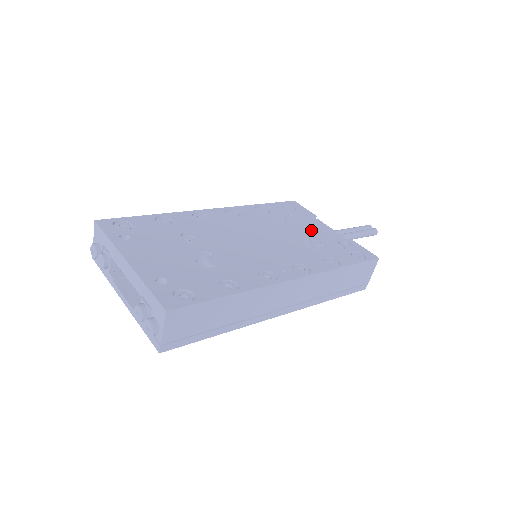
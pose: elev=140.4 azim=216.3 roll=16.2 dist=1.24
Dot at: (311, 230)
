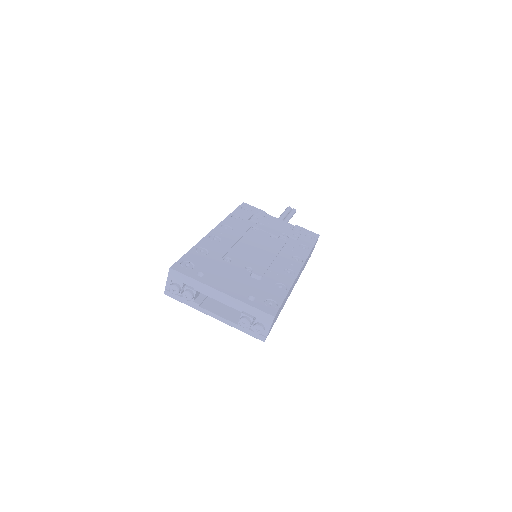
Dot at: (274, 226)
